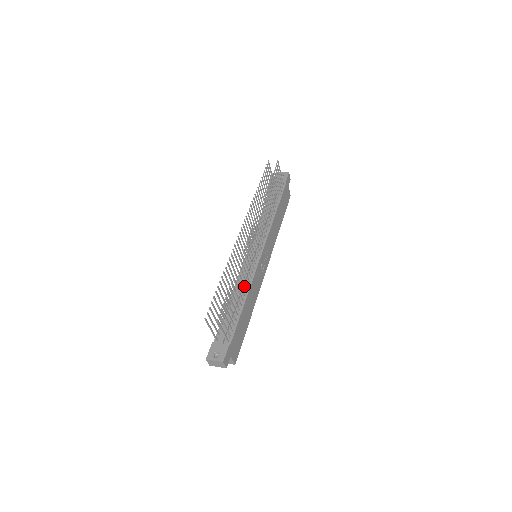
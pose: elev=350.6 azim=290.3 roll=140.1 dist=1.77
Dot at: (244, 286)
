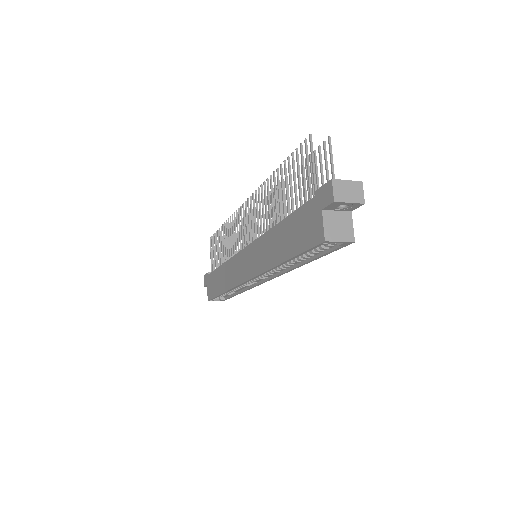
Dot at: occluded
